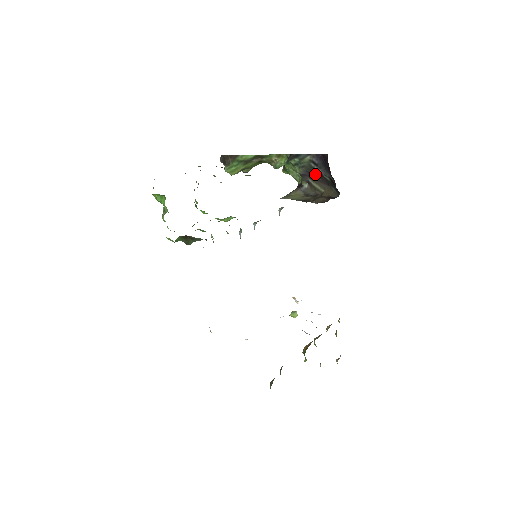
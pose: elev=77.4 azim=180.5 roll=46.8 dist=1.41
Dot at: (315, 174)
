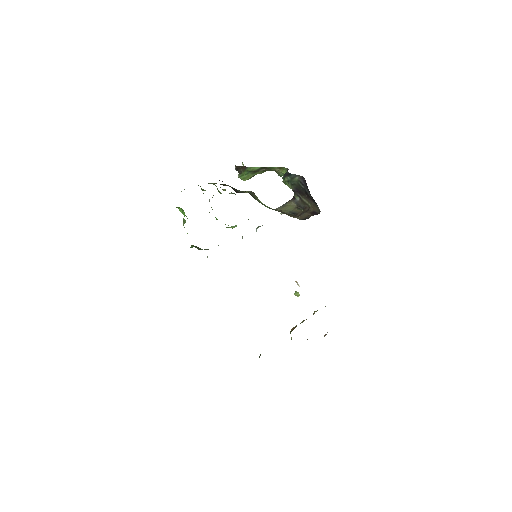
Dot at: (303, 192)
